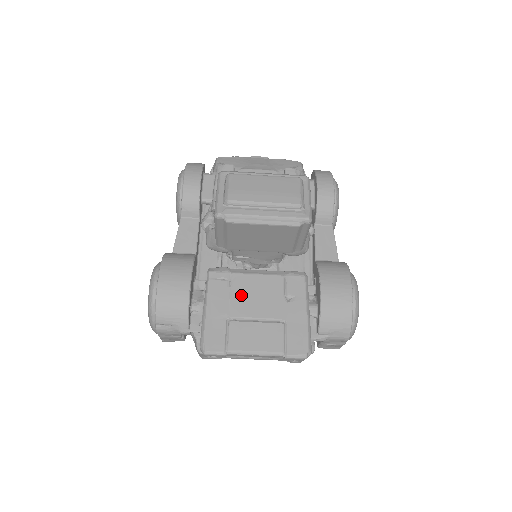
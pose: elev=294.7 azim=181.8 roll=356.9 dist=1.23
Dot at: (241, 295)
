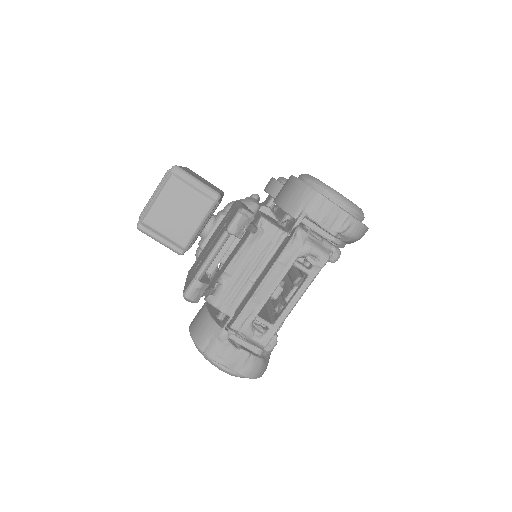
Dot at: (203, 253)
